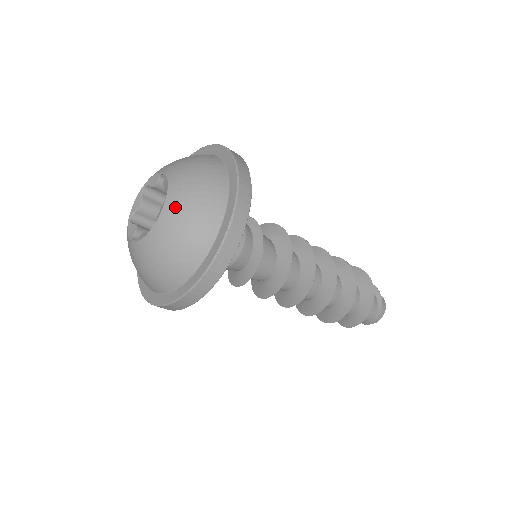
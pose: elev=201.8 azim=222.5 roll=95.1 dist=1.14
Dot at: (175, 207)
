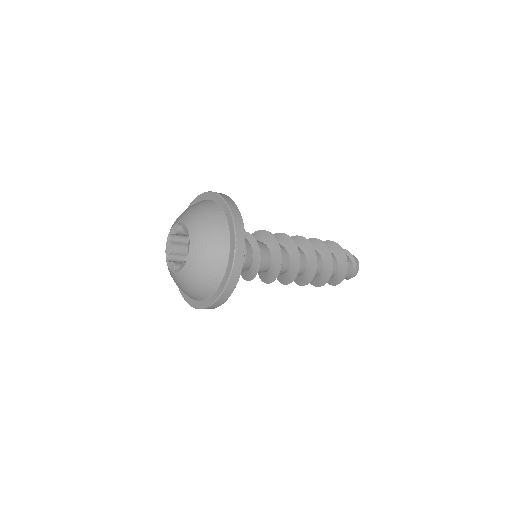
Dot at: (197, 241)
